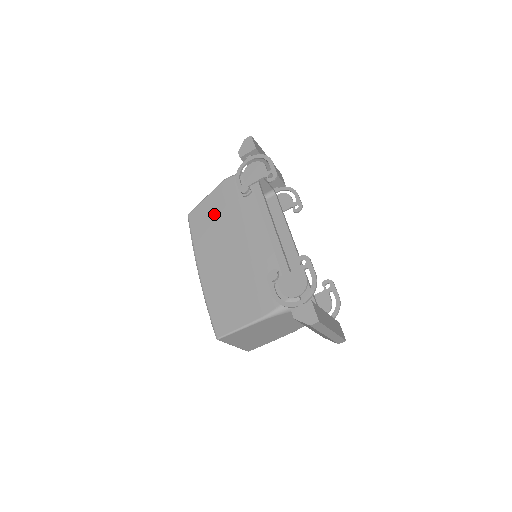
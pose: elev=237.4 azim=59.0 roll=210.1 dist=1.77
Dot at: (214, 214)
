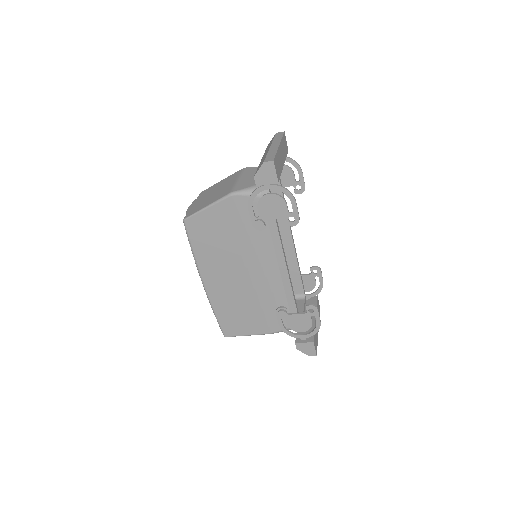
Dot at: (218, 232)
